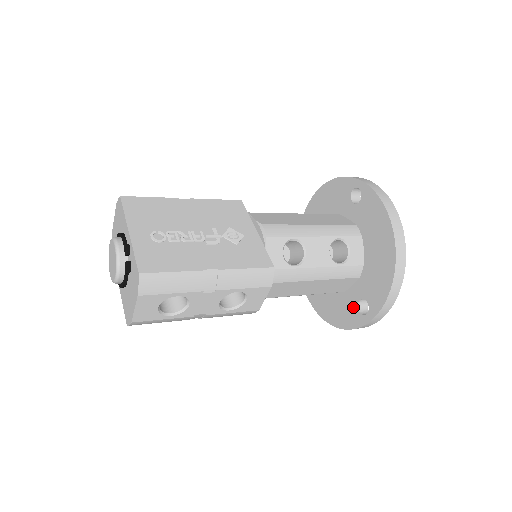
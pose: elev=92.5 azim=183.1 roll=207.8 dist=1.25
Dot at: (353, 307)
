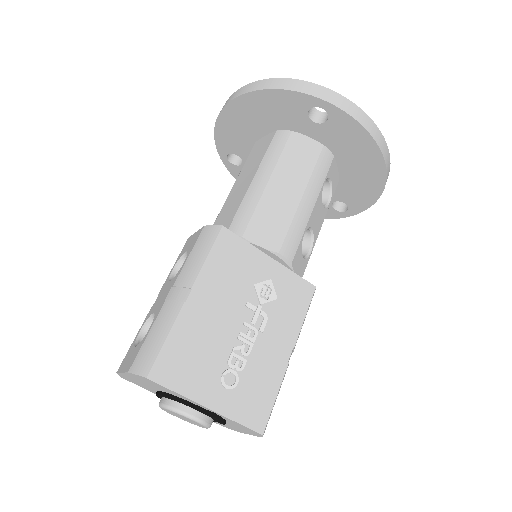
Dot at: occluded
